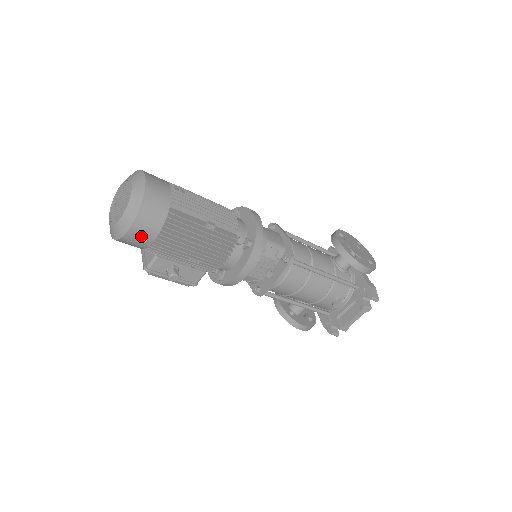
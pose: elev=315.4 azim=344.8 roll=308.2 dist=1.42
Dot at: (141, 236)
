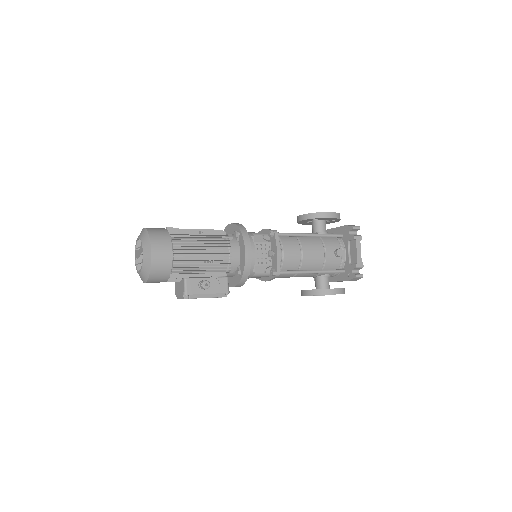
Dot at: (162, 256)
